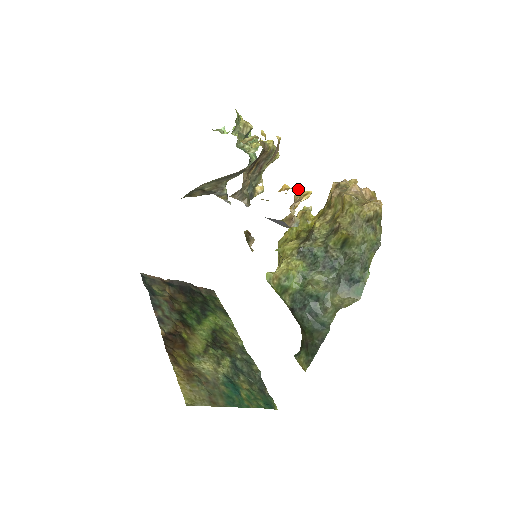
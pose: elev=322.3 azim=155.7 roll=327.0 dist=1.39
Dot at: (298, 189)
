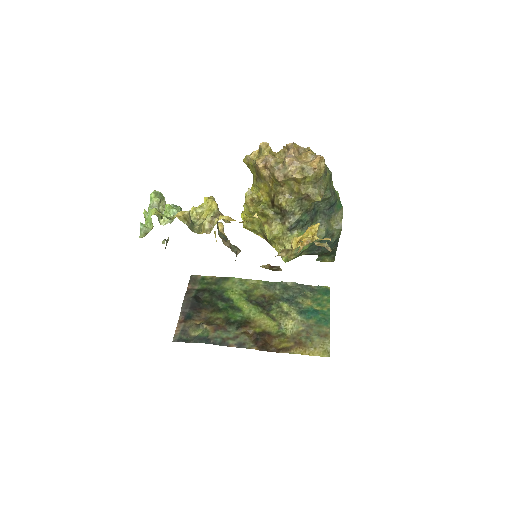
Dot at: (316, 234)
